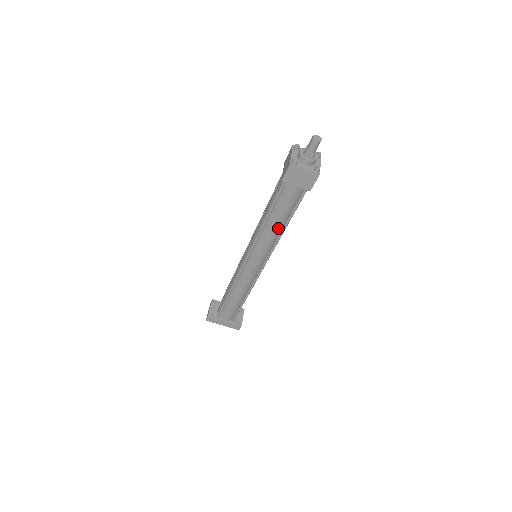
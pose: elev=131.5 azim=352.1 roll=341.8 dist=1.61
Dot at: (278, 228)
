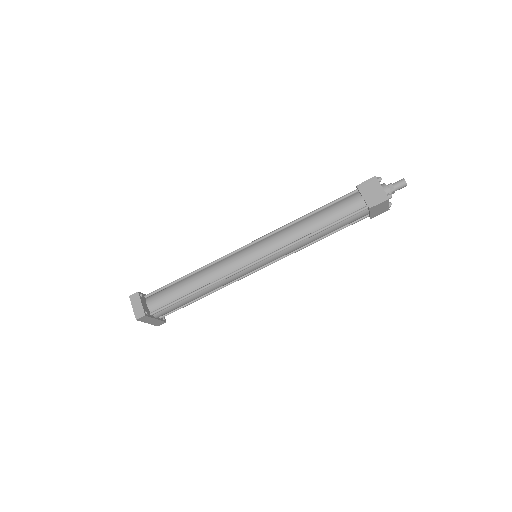
Dot at: (316, 239)
